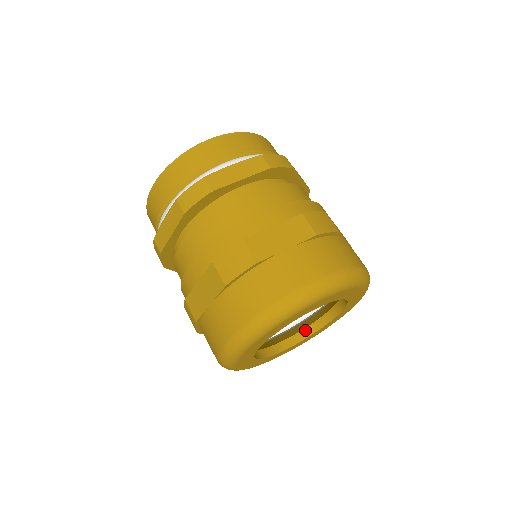
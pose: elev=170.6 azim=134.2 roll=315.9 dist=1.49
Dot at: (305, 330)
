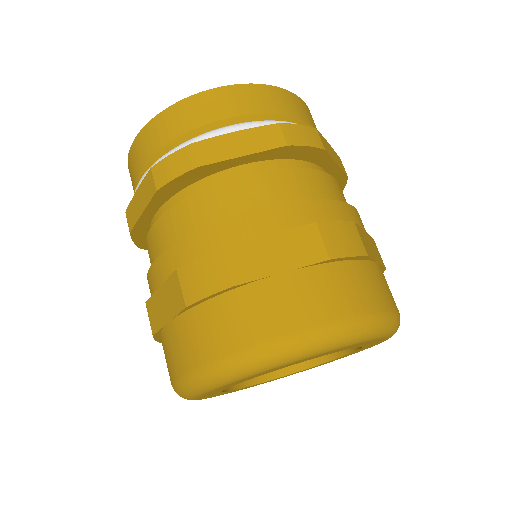
Dot at: occluded
